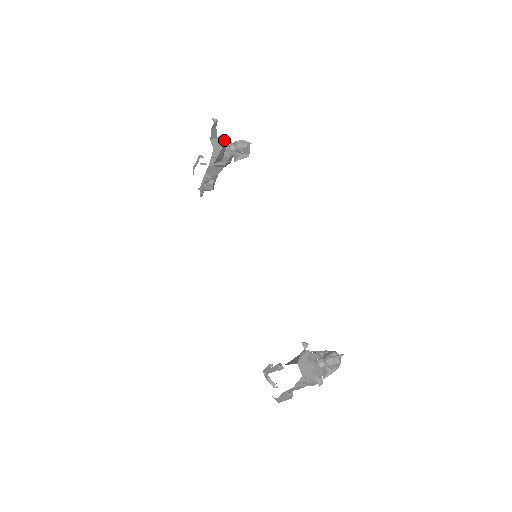
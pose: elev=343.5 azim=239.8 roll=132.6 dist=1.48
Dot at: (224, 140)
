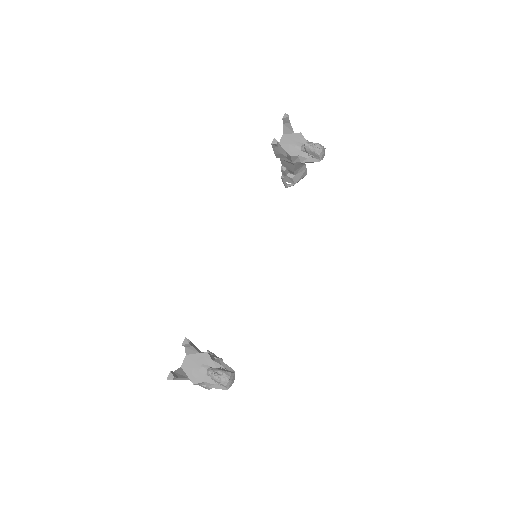
Dot at: (300, 138)
